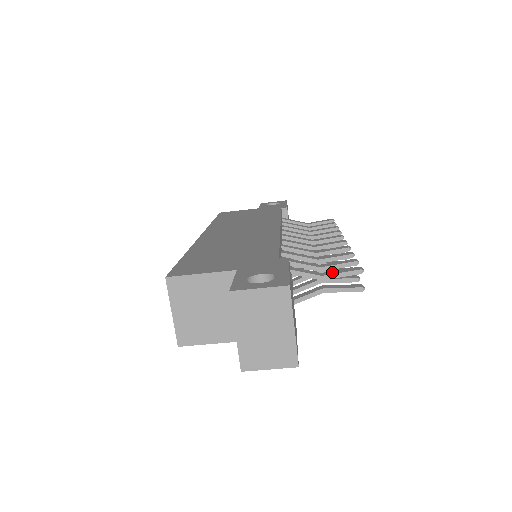
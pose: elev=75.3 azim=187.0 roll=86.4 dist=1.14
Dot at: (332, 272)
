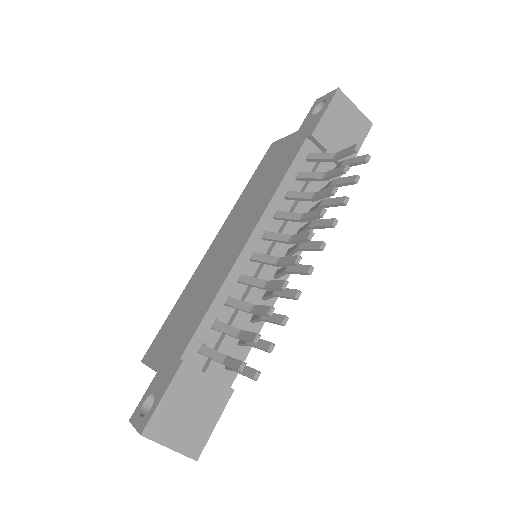
Dot at: (228, 361)
